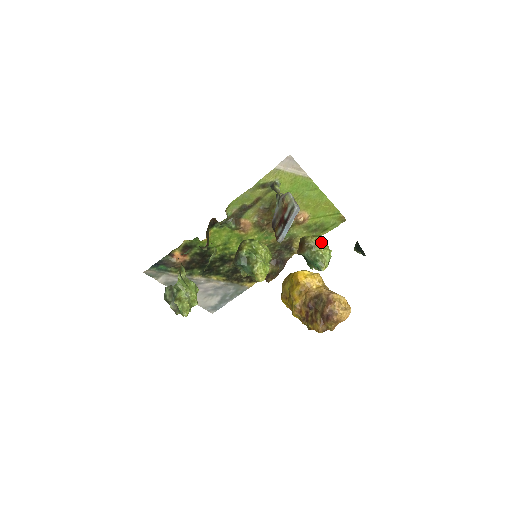
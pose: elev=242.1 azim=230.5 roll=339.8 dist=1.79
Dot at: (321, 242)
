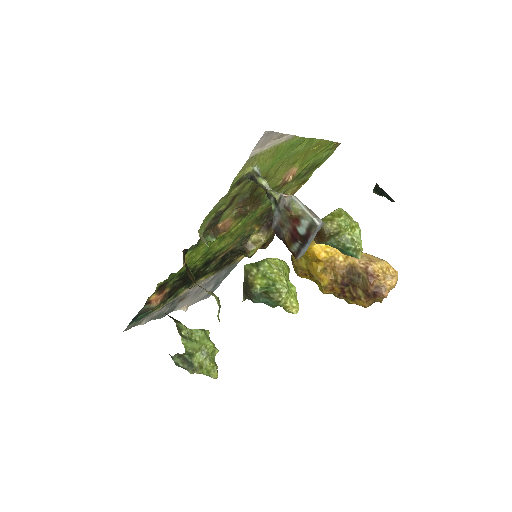
Dot at: (345, 223)
